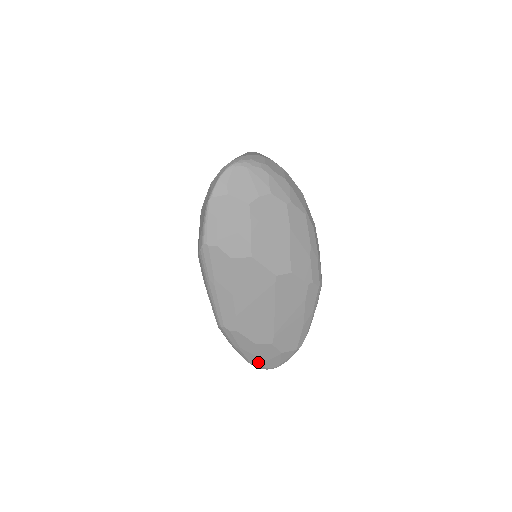
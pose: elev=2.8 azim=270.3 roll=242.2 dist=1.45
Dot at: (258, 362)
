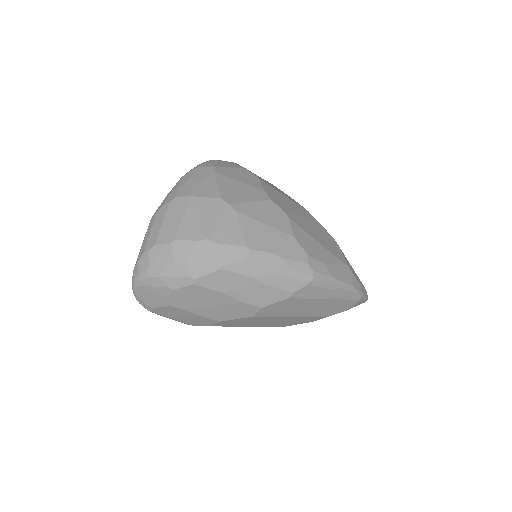
Dot at: occluded
